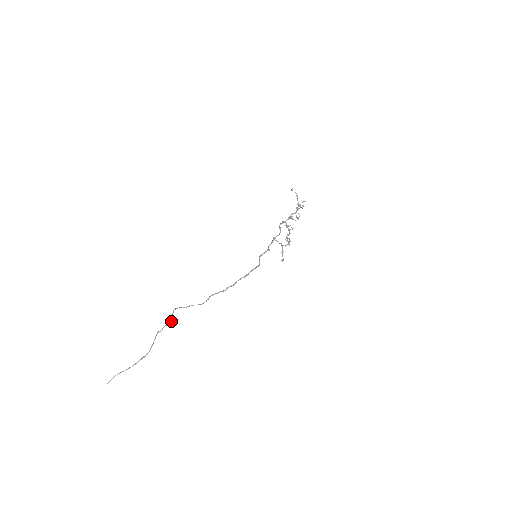
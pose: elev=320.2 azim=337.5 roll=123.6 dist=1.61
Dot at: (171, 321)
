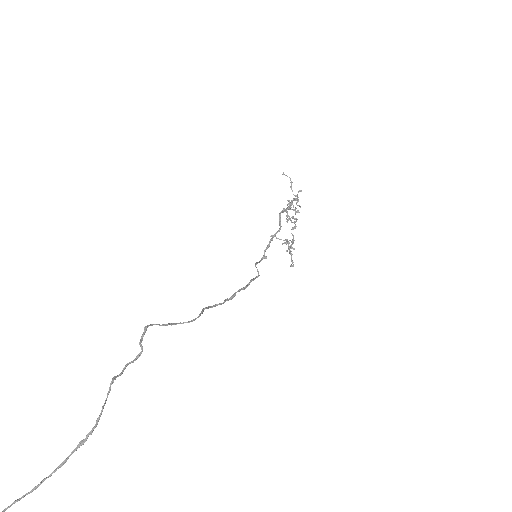
Dot at: (141, 351)
